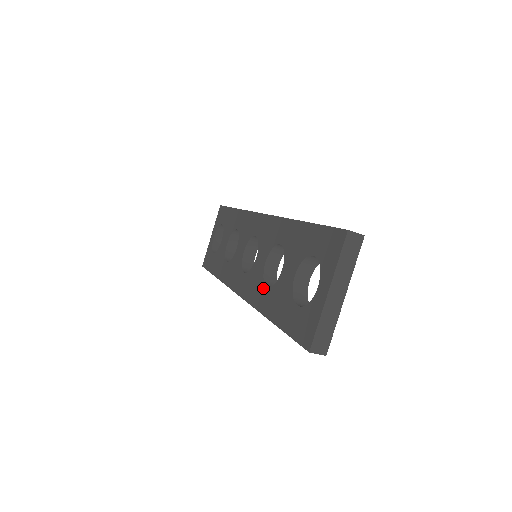
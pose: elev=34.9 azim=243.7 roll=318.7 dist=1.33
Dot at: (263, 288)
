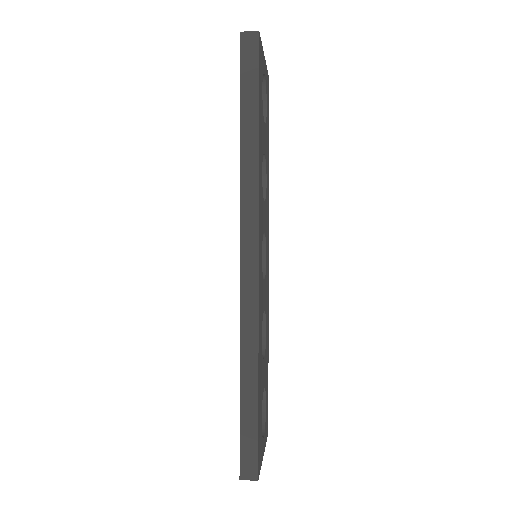
Dot at: occluded
